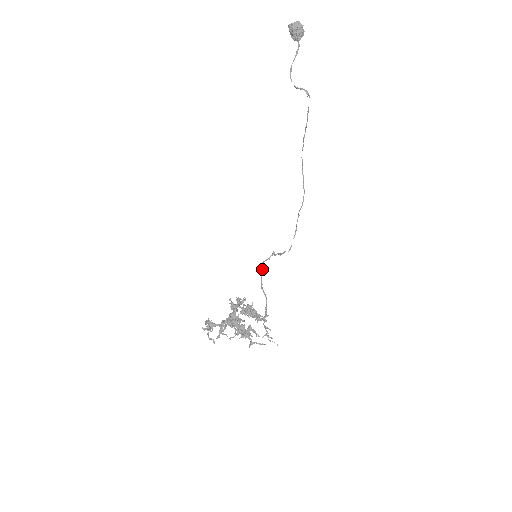
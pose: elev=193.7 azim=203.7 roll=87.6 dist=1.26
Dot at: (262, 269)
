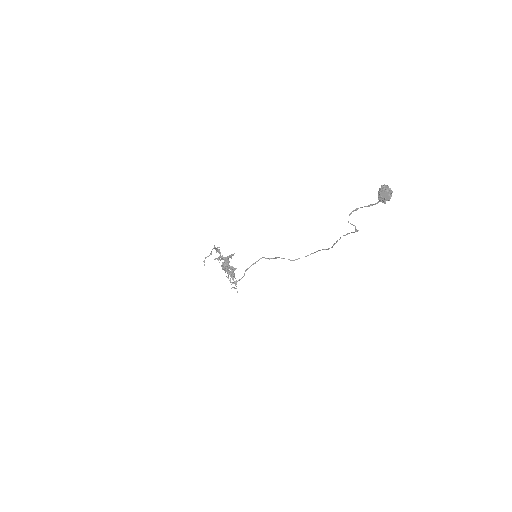
Dot at: occluded
